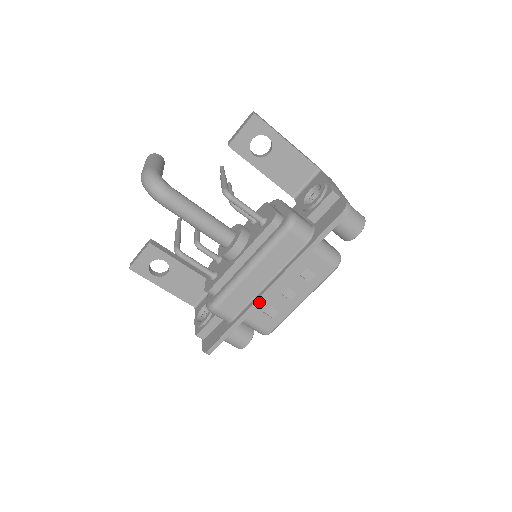
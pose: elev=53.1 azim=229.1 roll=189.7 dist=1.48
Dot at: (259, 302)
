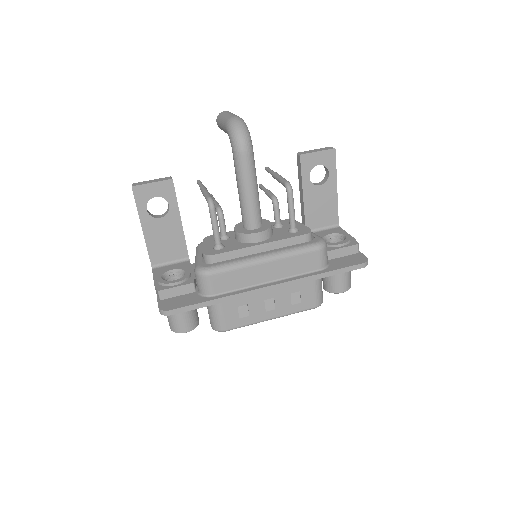
Dot at: (250, 294)
